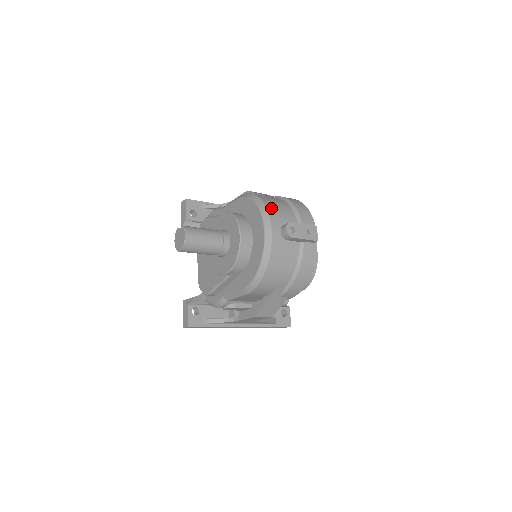
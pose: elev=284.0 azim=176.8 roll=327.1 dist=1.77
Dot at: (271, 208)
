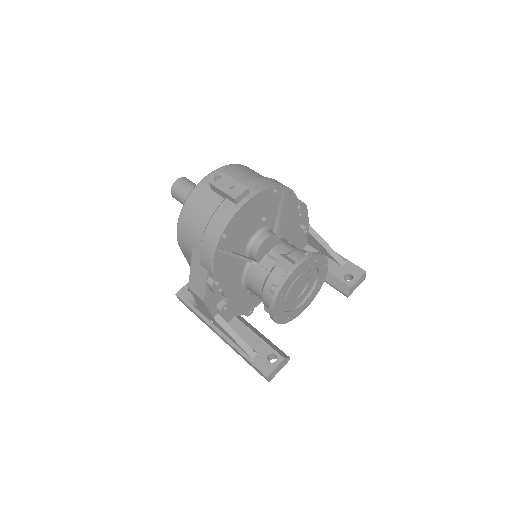
Dot at: (232, 167)
